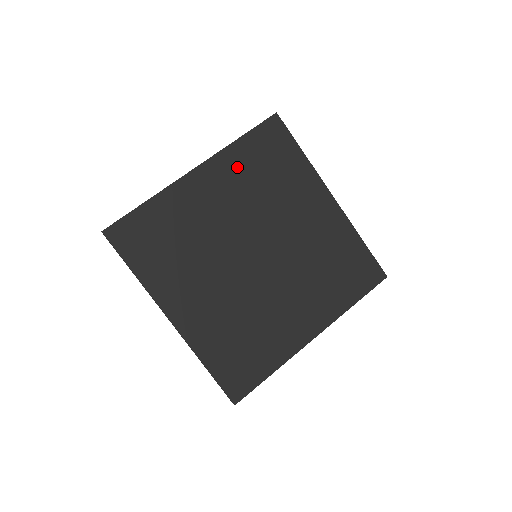
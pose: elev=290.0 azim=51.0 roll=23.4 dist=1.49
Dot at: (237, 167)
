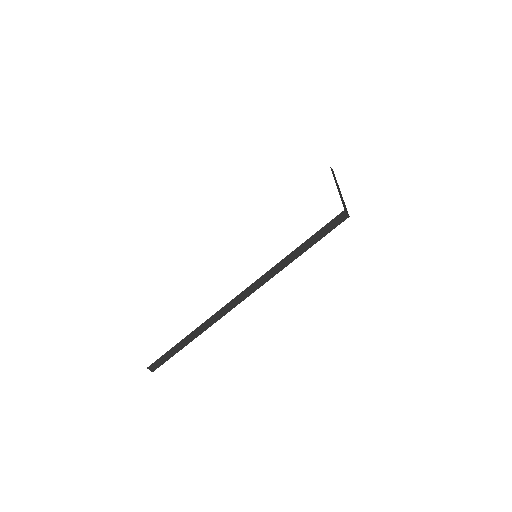
Dot at: occluded
